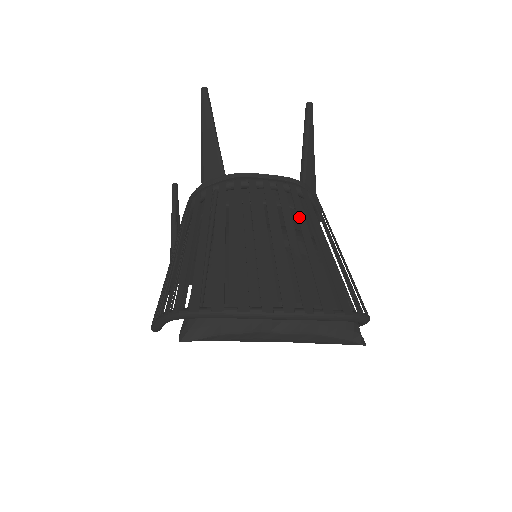
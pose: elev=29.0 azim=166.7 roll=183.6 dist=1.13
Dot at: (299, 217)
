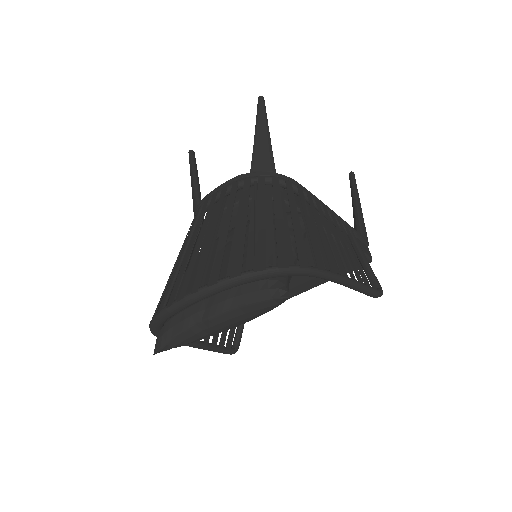
Dot at: (227, 209)
